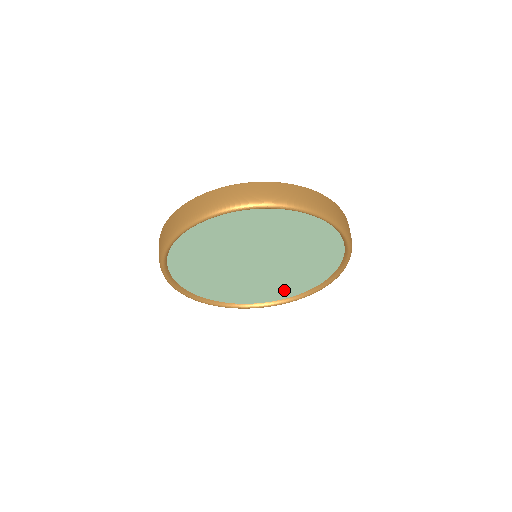
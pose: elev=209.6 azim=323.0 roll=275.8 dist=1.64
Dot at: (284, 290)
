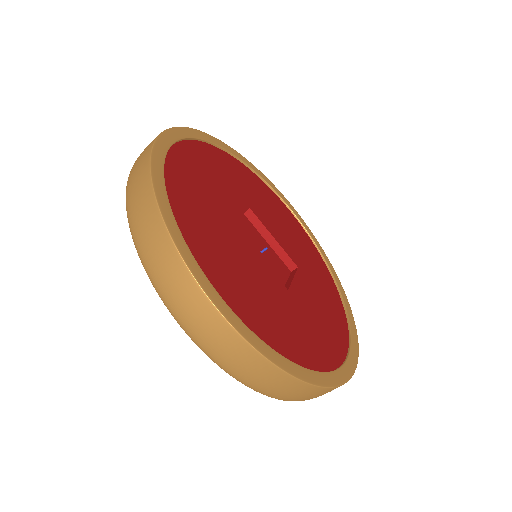
Dot at: occluded
